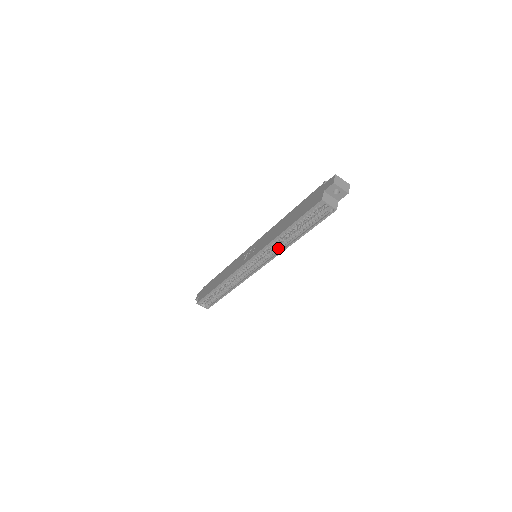
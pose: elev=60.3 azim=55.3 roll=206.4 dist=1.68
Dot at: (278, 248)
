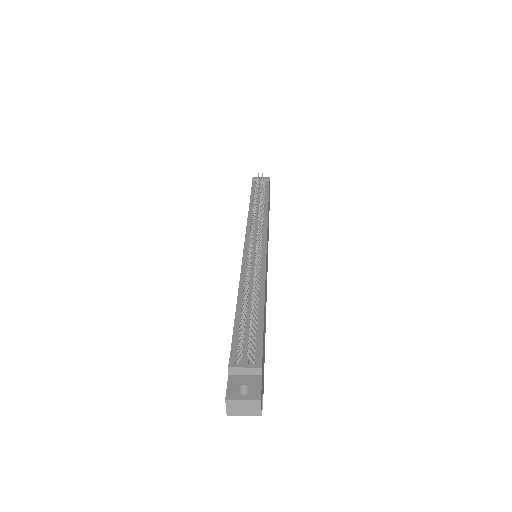
Dot at: occluded
